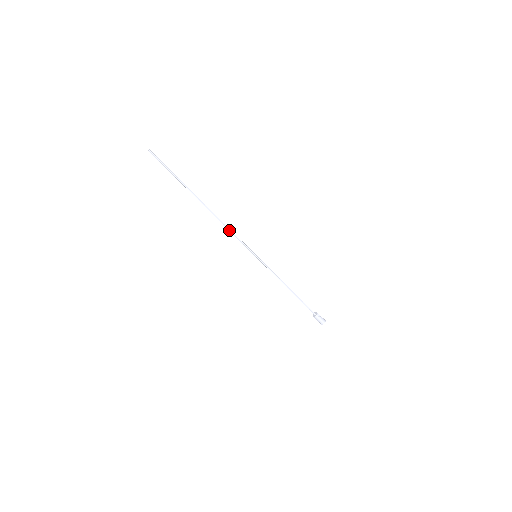
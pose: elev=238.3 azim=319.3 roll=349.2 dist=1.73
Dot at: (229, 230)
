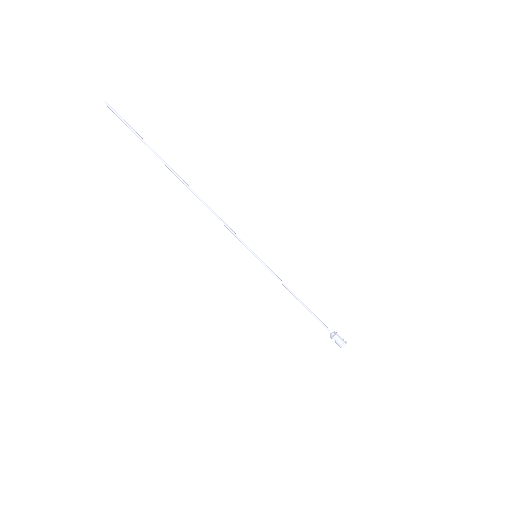
Dot at: (220, 219)
